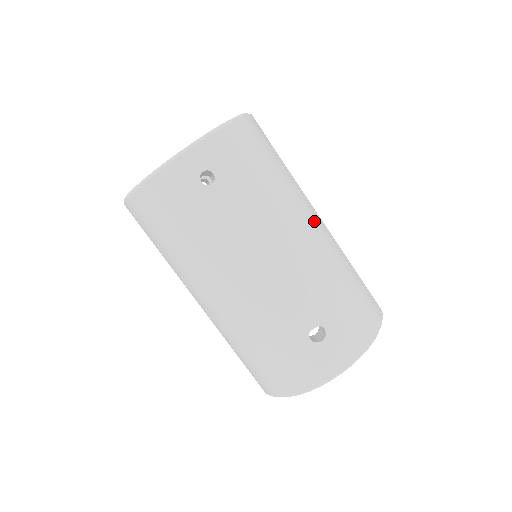
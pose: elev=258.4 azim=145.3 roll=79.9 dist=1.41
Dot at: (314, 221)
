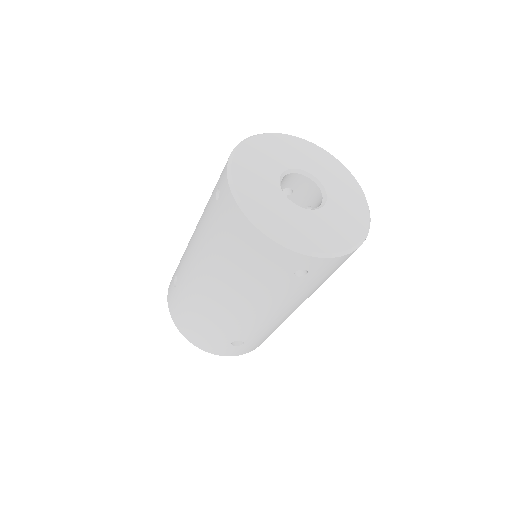
Dot at: occluded
